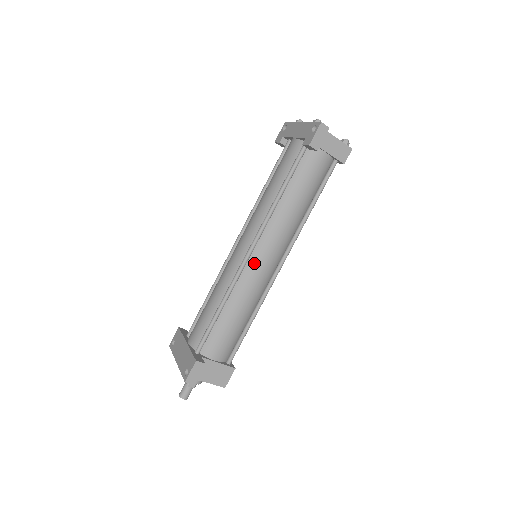
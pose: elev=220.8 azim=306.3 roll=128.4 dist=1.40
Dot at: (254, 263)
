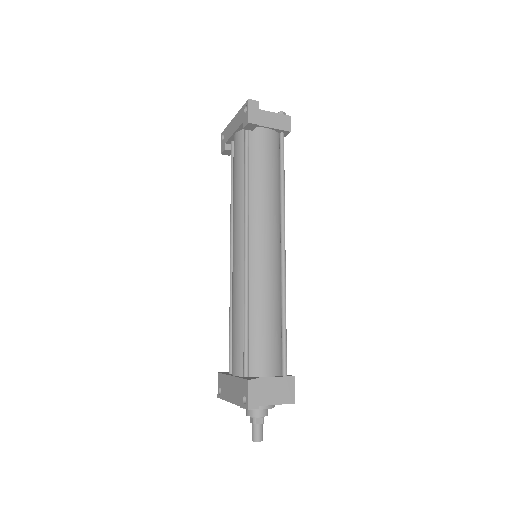
Dot at: (256, 257)
